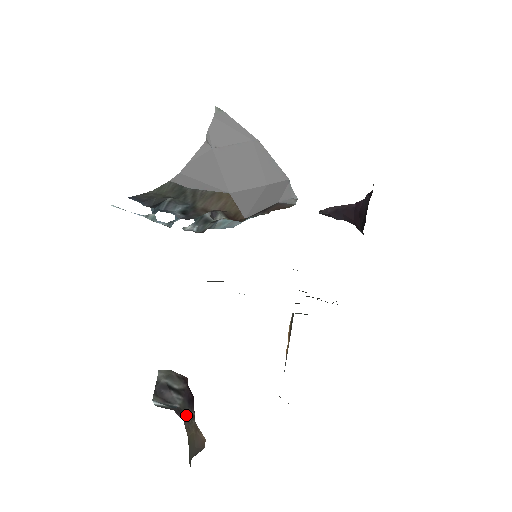
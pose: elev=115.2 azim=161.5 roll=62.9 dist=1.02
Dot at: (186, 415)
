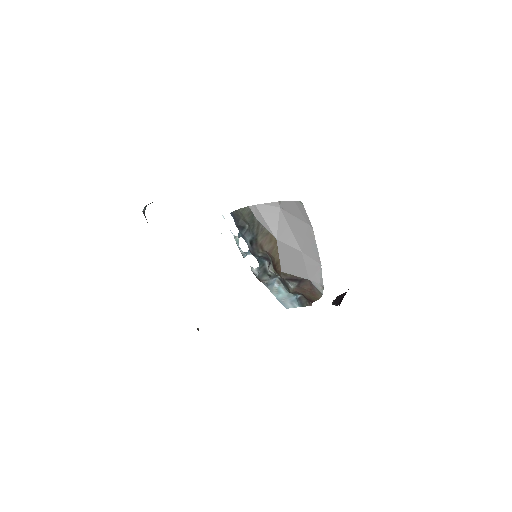
Dot at: occluded
